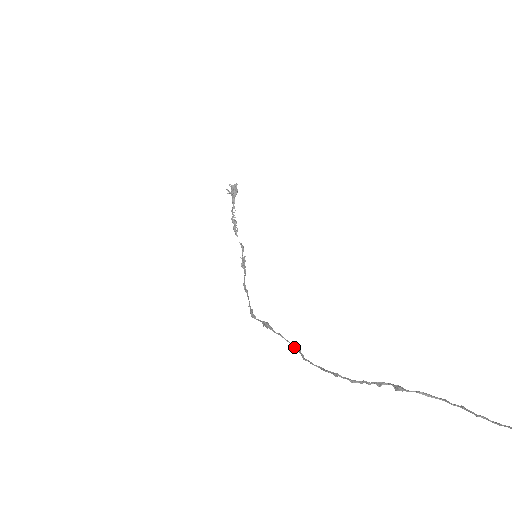
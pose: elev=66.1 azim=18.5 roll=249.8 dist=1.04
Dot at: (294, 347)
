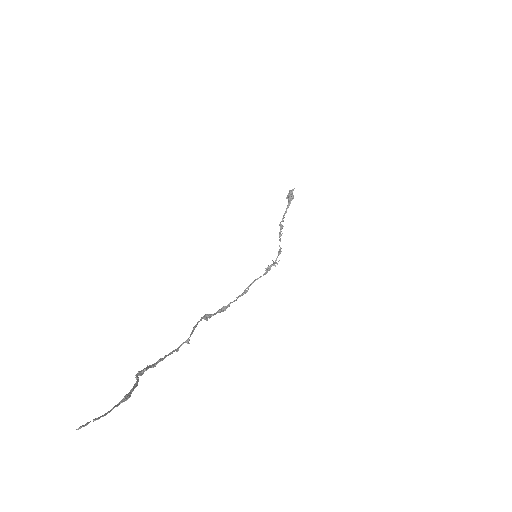
Dot at: (190, 336)
